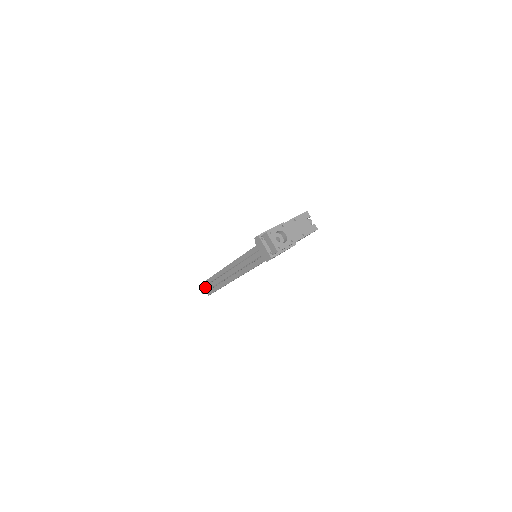
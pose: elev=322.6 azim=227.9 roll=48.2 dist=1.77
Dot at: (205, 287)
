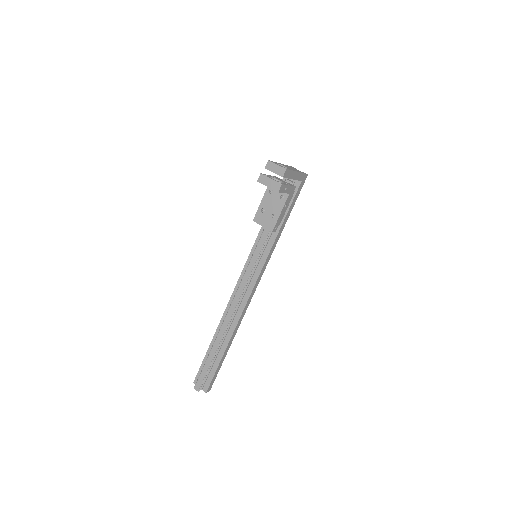
Dot at: (201, 374)
